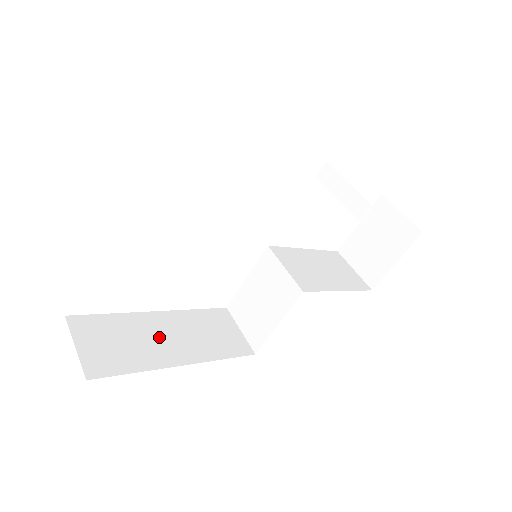
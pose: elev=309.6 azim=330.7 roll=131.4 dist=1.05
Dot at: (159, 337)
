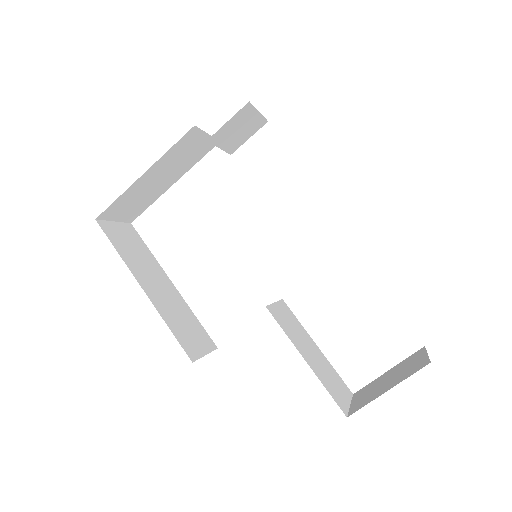
Dot at: (154, 278)
